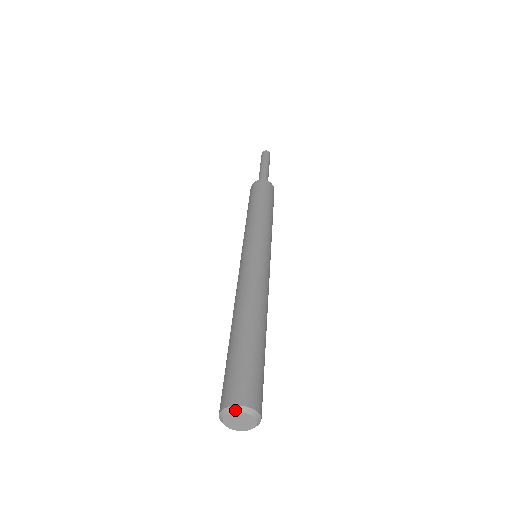
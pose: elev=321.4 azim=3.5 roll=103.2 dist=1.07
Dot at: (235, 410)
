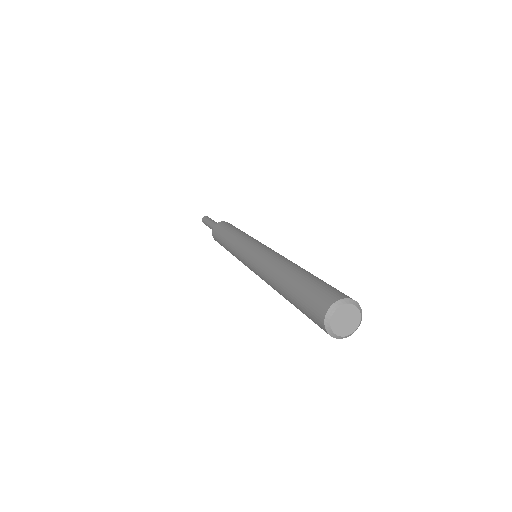
Dot at: (342, 303)
